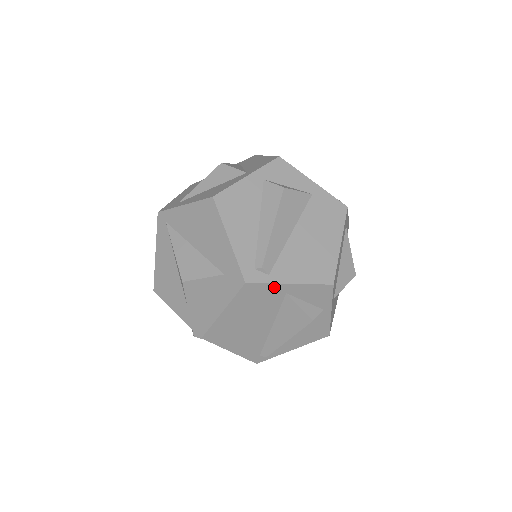
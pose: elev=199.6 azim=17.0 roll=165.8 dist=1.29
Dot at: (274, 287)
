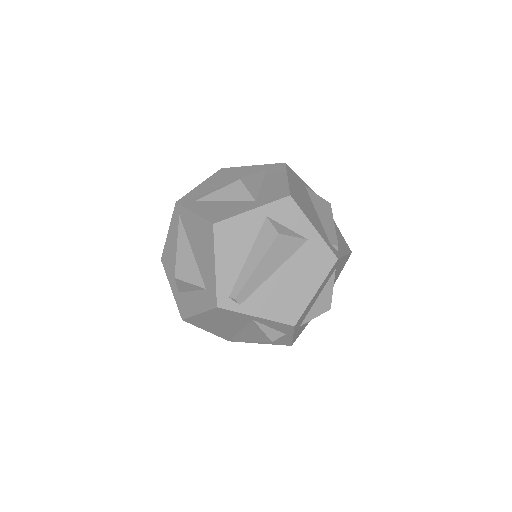
Dot at: (242, 315)
